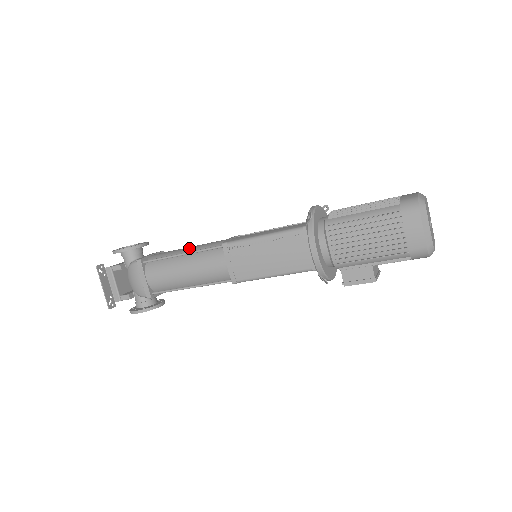
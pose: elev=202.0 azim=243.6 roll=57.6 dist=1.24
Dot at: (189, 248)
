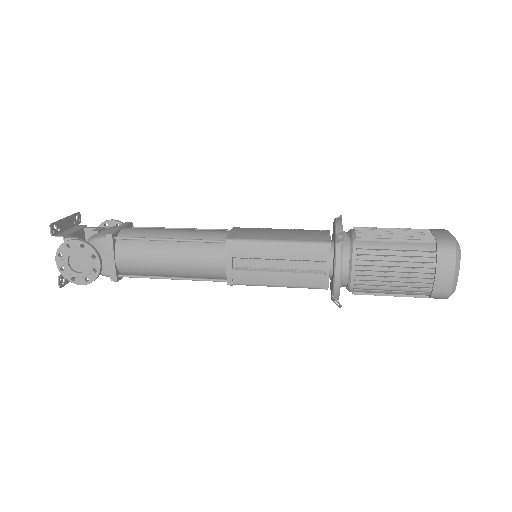
Dot at: (173, 268)
